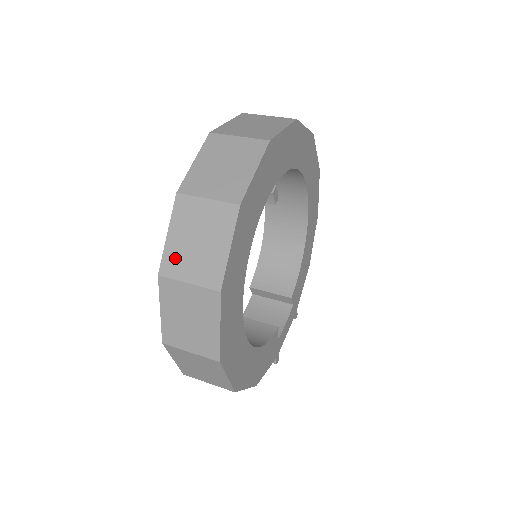
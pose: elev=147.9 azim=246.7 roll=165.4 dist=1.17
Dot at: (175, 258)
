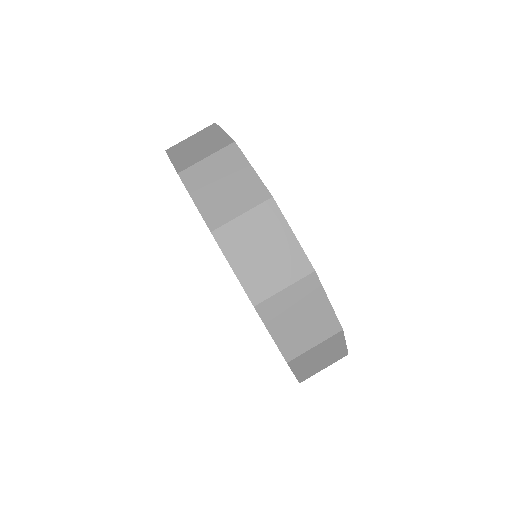
Dot at: (256, 281)
